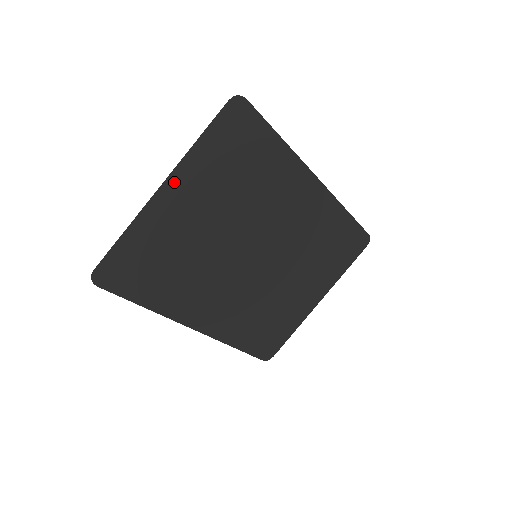
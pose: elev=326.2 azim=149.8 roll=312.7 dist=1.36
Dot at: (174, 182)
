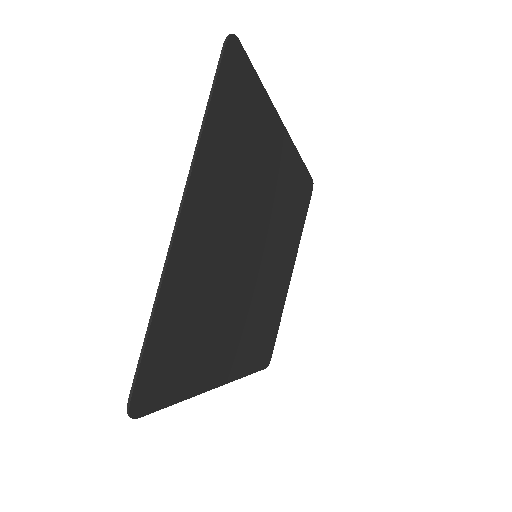
Dot at: (190, 201)
